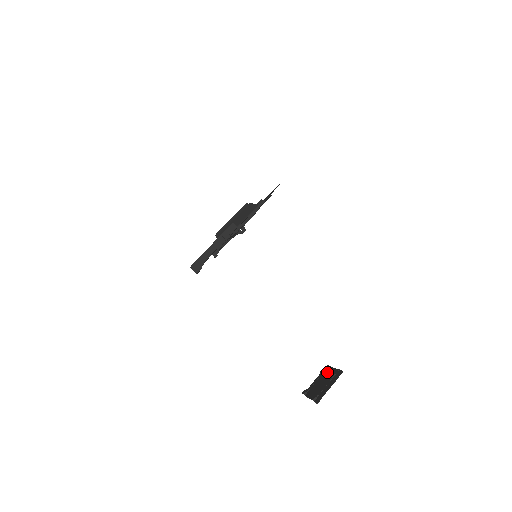
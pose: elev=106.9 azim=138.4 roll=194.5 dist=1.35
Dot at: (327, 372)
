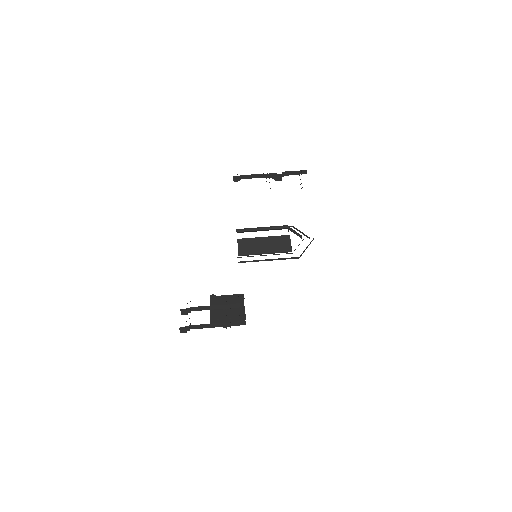
Dot at: occluded
